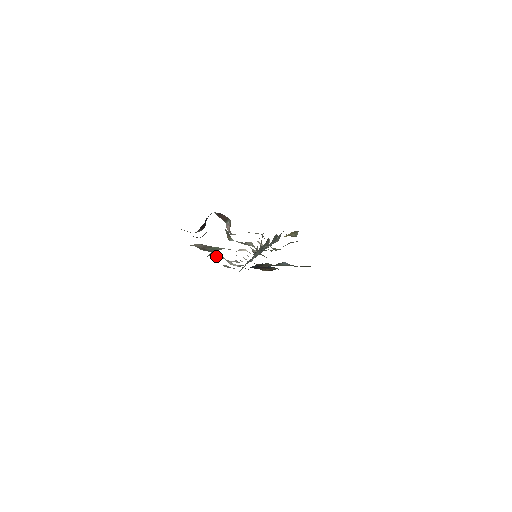
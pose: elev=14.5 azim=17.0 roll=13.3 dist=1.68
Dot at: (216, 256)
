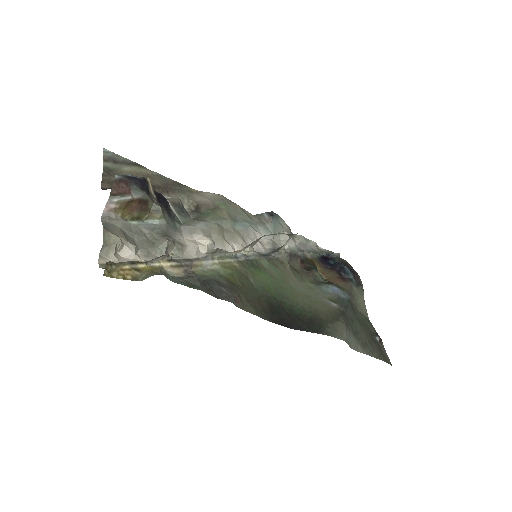
Dot at: (263, 221)
